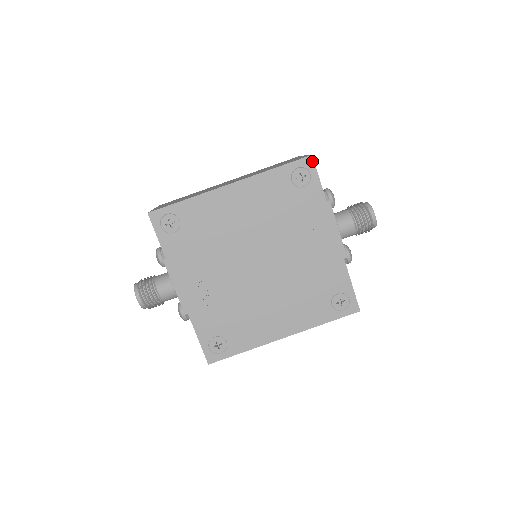
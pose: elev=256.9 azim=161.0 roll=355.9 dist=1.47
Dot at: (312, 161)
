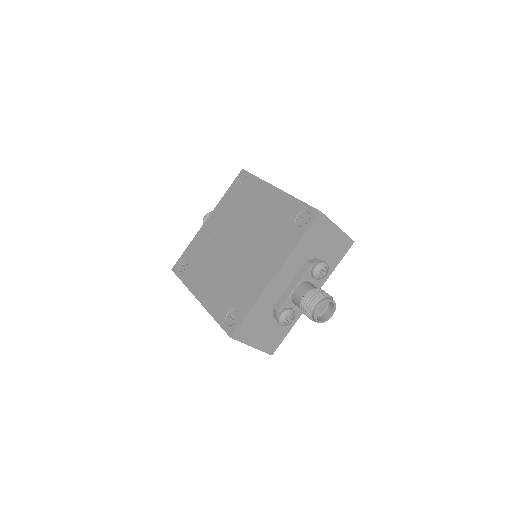
Dot at: (317, 215)
